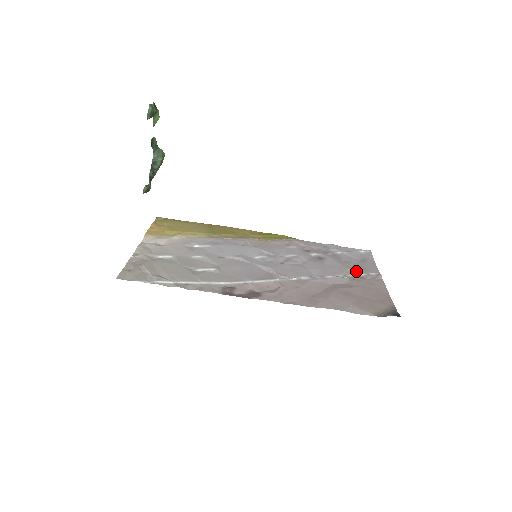
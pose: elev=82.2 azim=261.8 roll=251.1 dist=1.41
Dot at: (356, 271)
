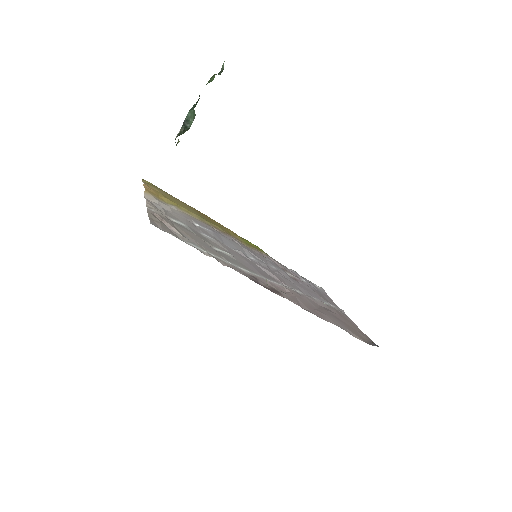
Dot at: (327, 301)
